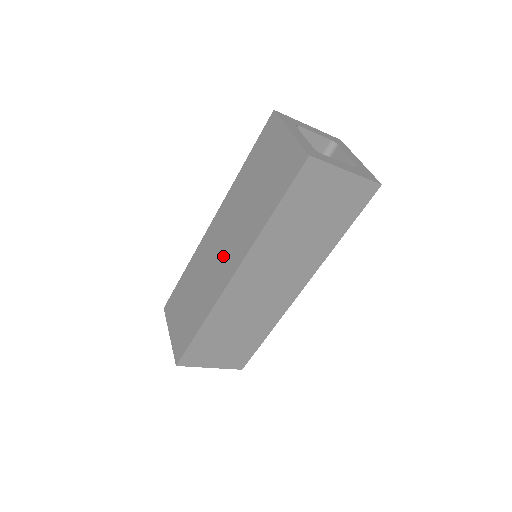
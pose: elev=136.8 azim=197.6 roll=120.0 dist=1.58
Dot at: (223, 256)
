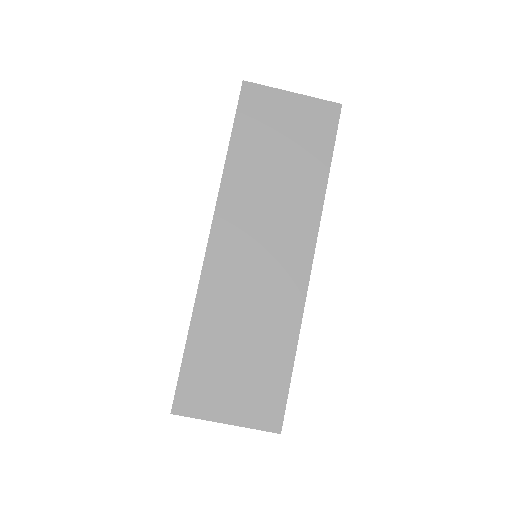
Dot at: occluded
